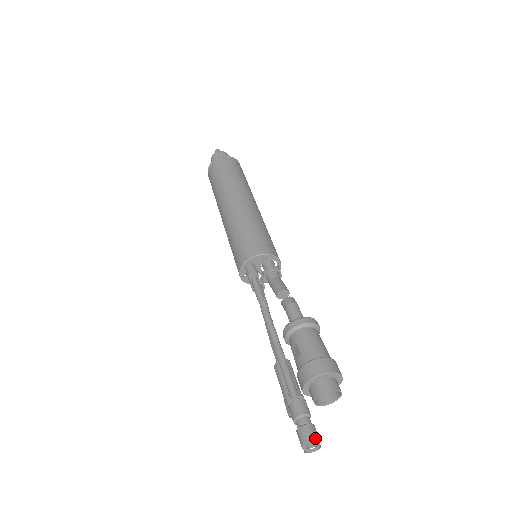
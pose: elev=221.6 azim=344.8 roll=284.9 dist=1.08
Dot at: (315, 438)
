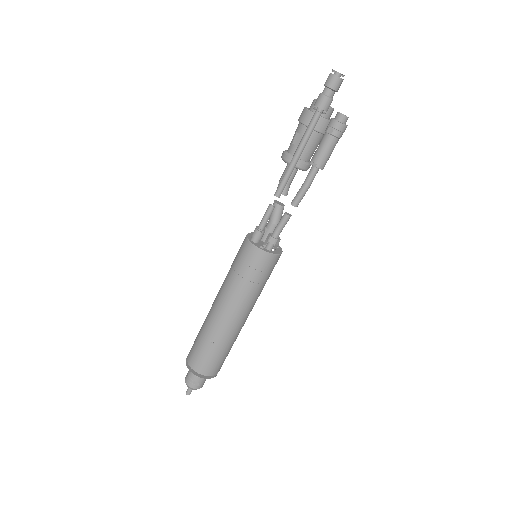
Dot at: occluded
